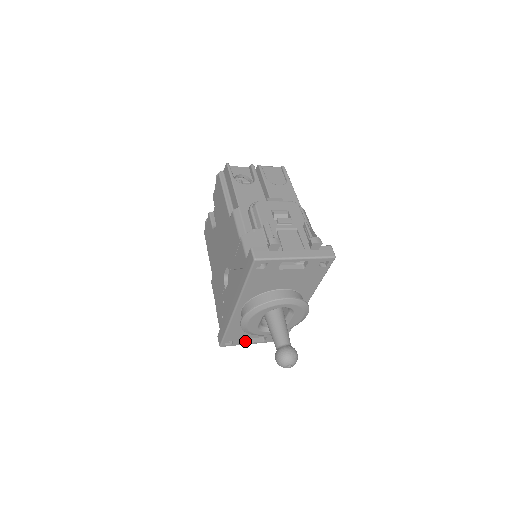
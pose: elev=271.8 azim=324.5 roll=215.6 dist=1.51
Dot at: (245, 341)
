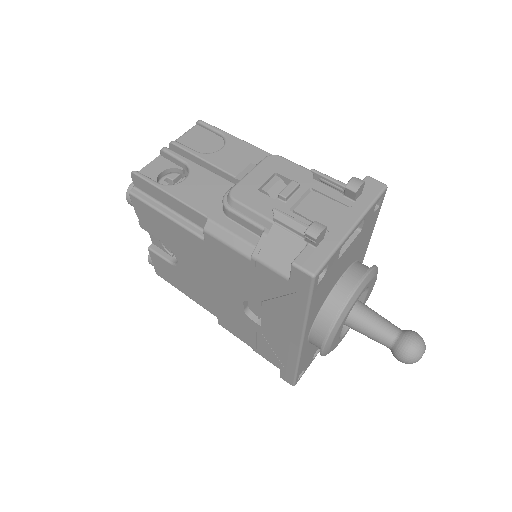
Dot at: occluded
